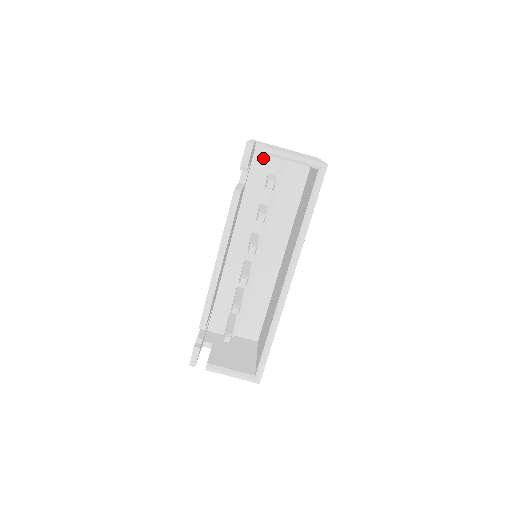
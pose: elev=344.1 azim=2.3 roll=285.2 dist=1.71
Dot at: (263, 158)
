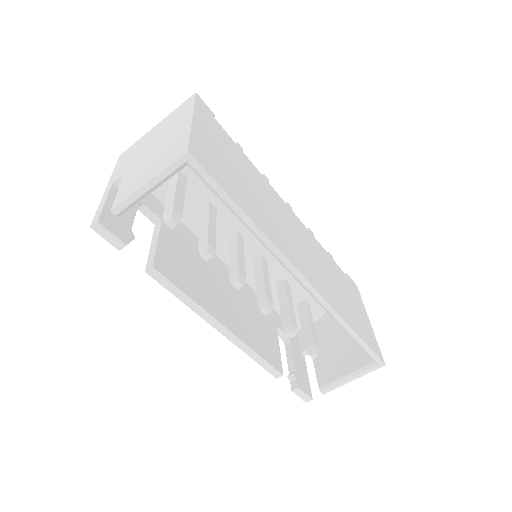
Dot at: occluded
